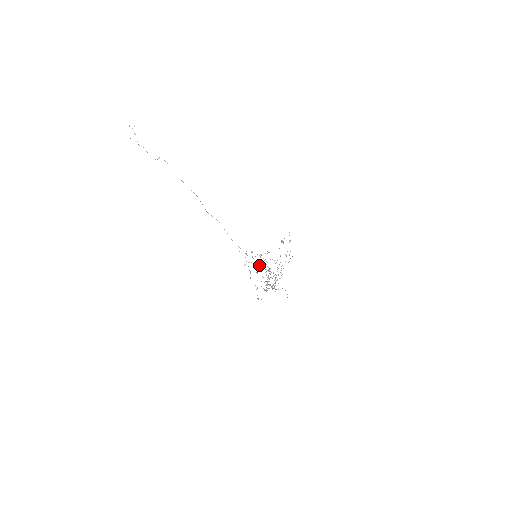
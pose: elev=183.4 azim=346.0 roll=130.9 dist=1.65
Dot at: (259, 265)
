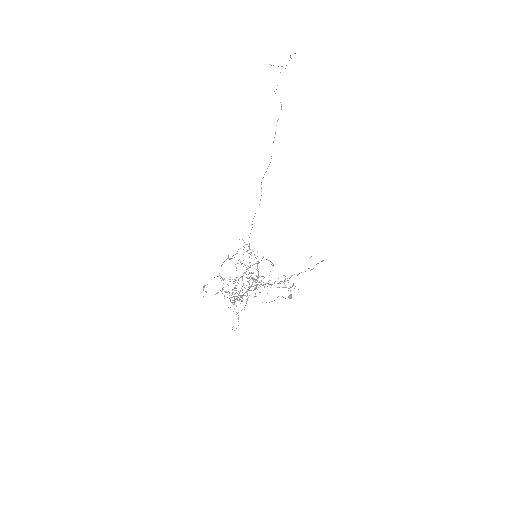
Dot at: occluded
